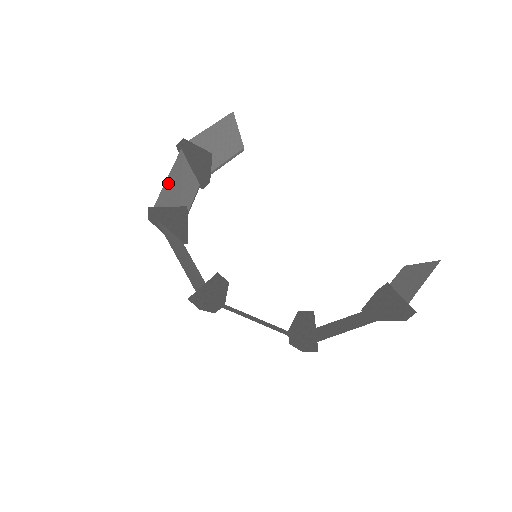
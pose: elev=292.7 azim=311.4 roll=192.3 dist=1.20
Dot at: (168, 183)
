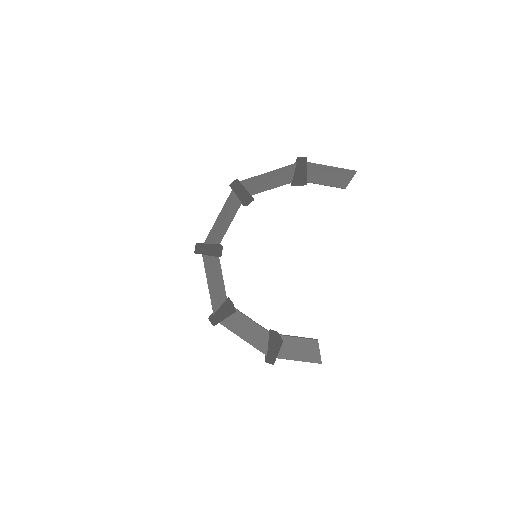
Dot at: (265, 174)
